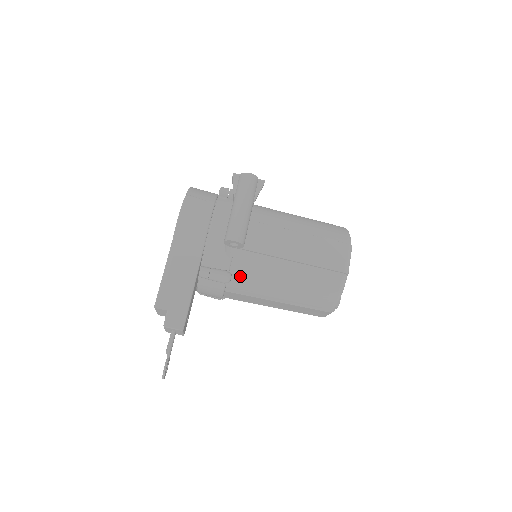
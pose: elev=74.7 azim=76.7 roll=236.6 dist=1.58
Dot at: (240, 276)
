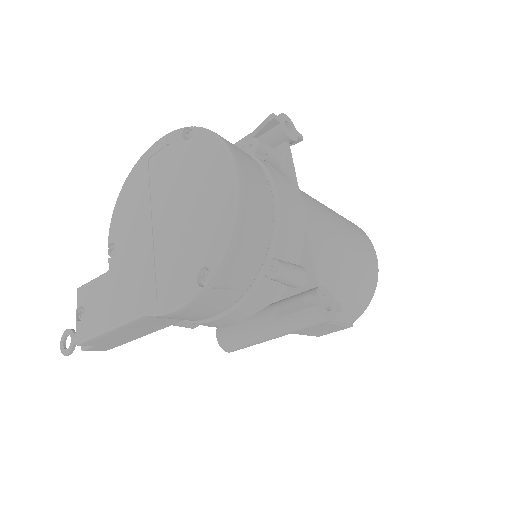
Dot at: occluded
